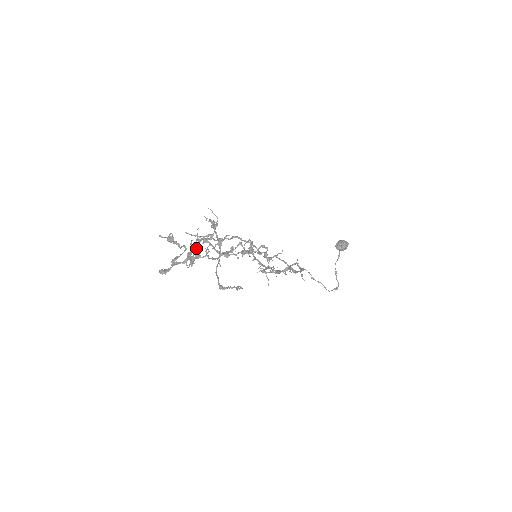
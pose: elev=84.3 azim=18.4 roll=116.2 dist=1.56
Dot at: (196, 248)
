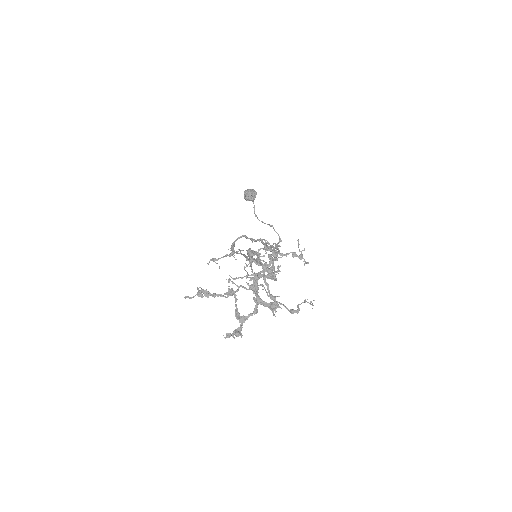
Dot at: (258, 289)
